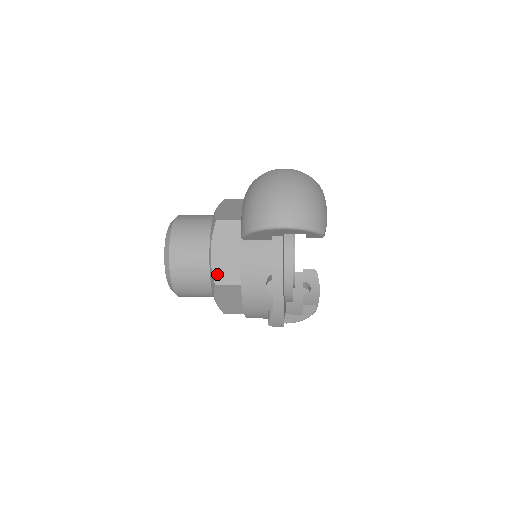
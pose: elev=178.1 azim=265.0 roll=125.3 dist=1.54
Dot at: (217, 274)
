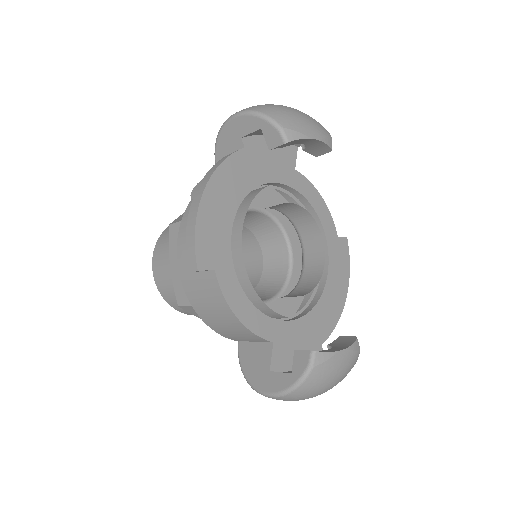
Dot at: (179, 218)
